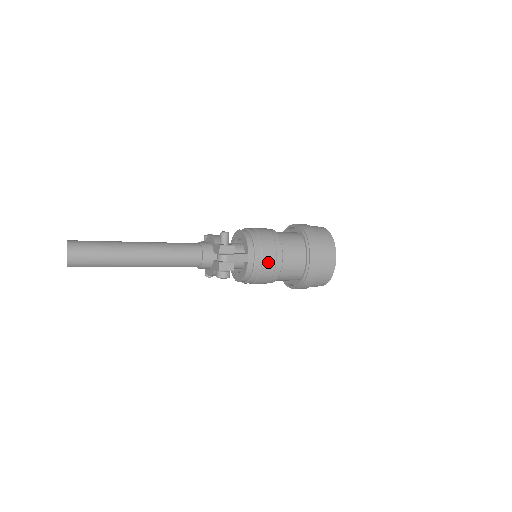
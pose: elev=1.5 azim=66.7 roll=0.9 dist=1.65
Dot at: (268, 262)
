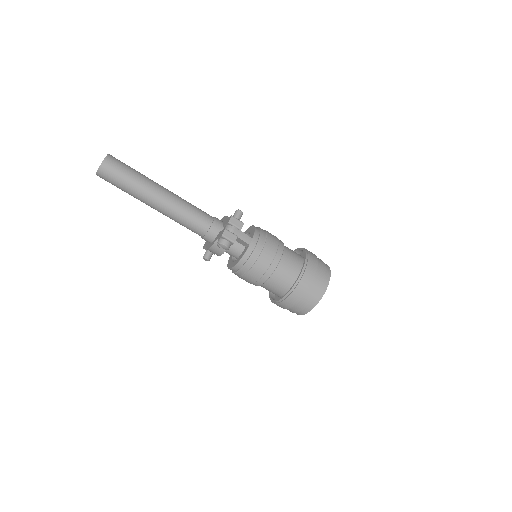
Dot at: (267, 254)
